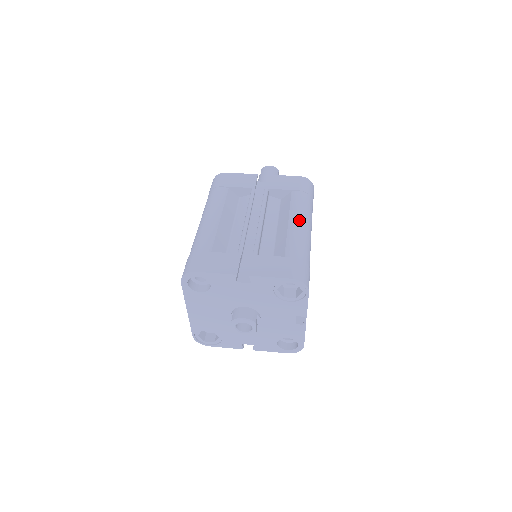
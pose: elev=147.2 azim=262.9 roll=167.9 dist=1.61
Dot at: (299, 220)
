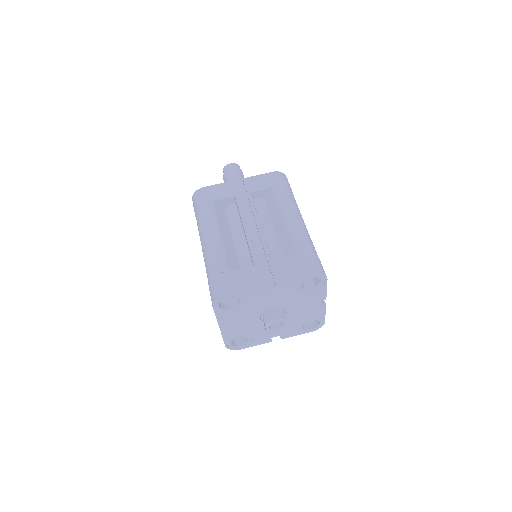
Dot at: (292, 216)
